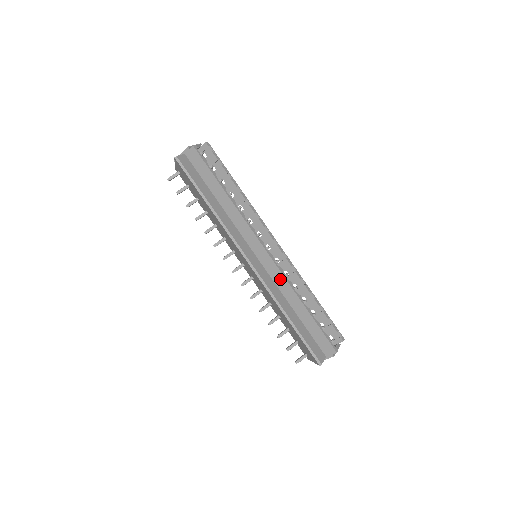
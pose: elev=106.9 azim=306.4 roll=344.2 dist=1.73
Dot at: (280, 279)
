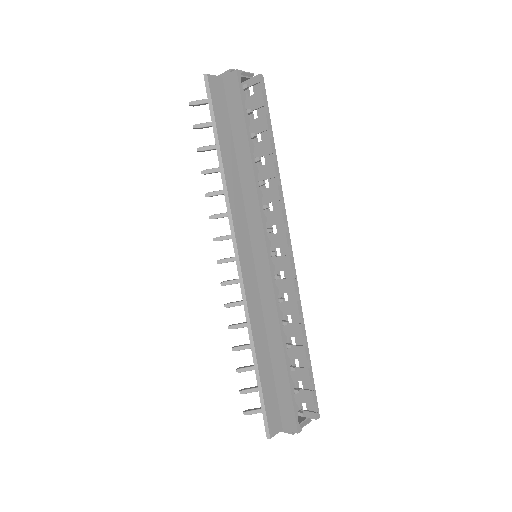
Dot at: (270, 302)
